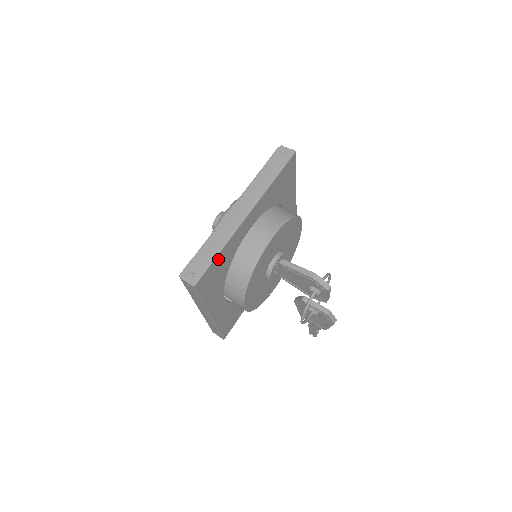
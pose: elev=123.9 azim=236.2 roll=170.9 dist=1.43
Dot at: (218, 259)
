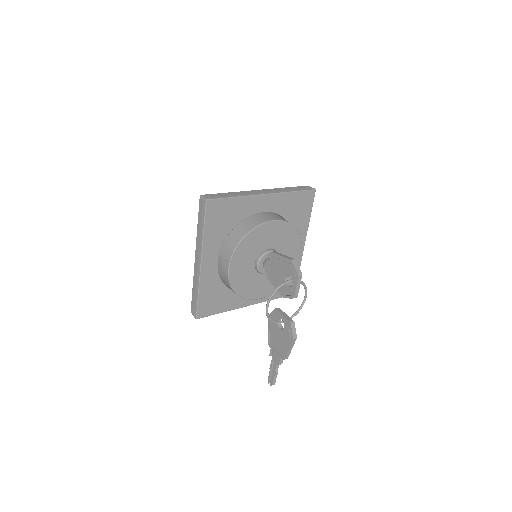
Dot at: (231, 203)
